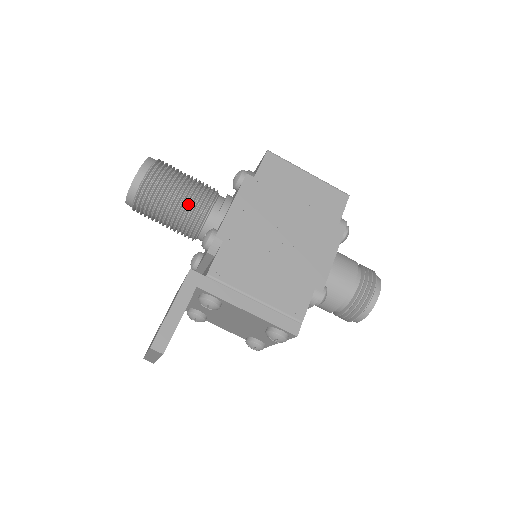
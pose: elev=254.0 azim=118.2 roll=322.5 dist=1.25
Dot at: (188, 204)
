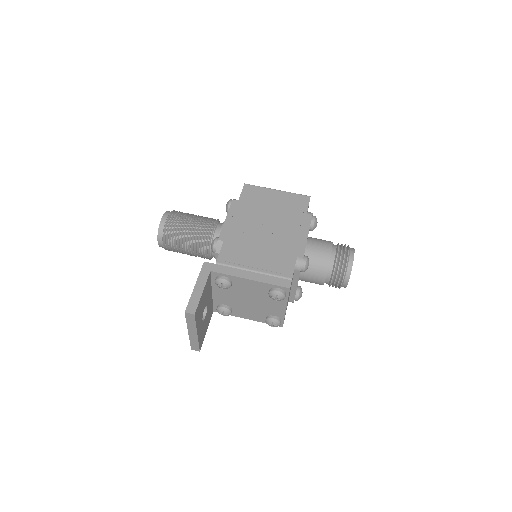
Dot at: (198, 230)
